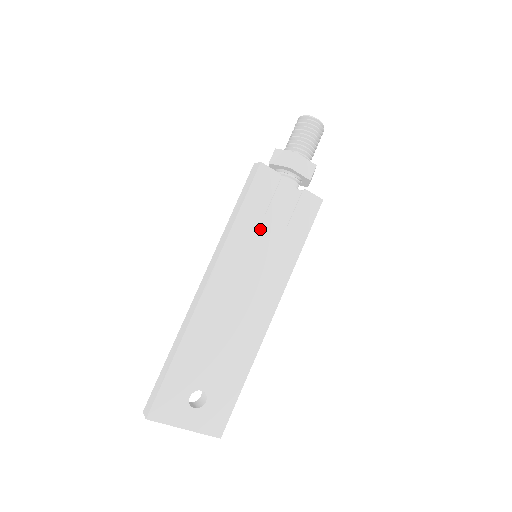
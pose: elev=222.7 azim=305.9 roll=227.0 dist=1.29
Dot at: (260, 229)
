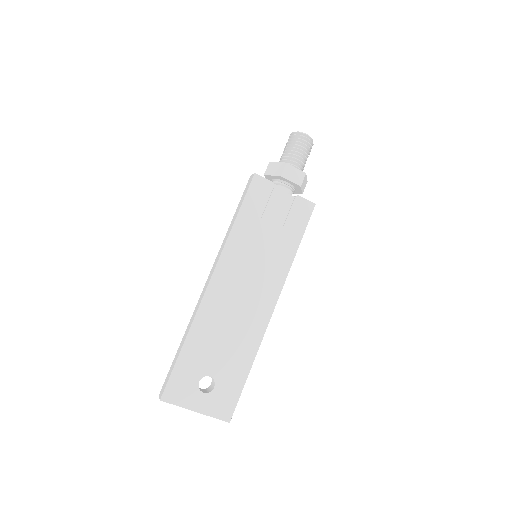
Dot at: (257, 231)
